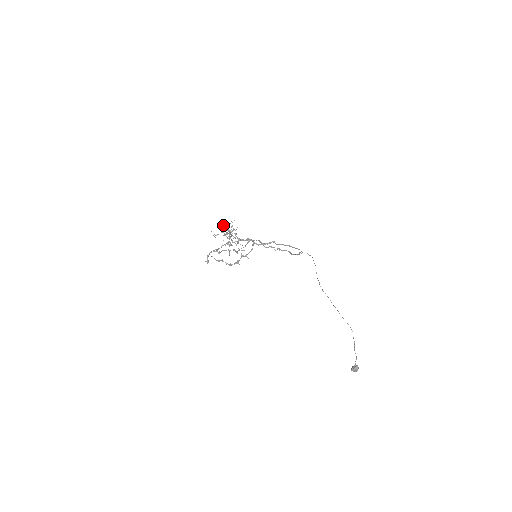
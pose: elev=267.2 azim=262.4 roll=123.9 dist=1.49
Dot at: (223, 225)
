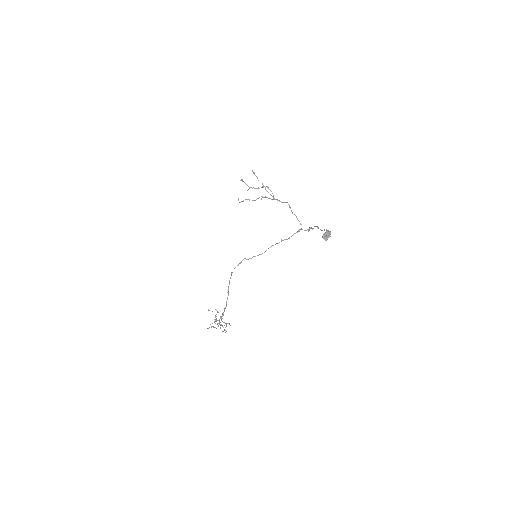
Dot at: occluded
